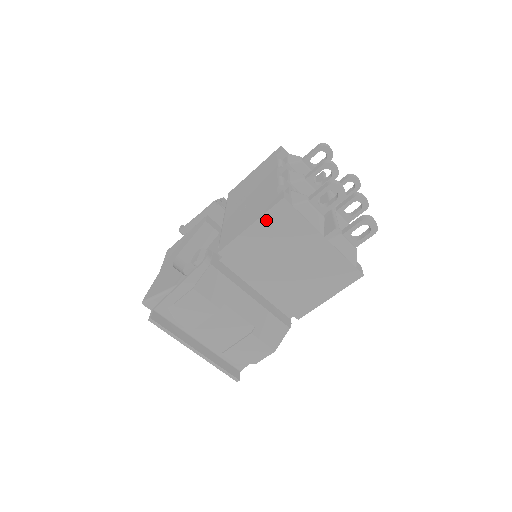
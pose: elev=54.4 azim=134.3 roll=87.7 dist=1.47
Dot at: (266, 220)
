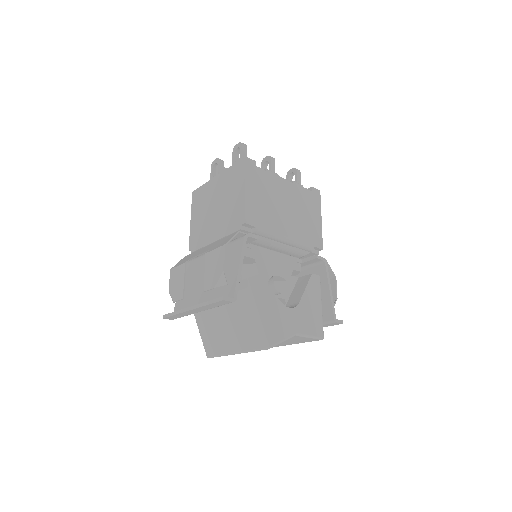
Dot at: (194, 208)
